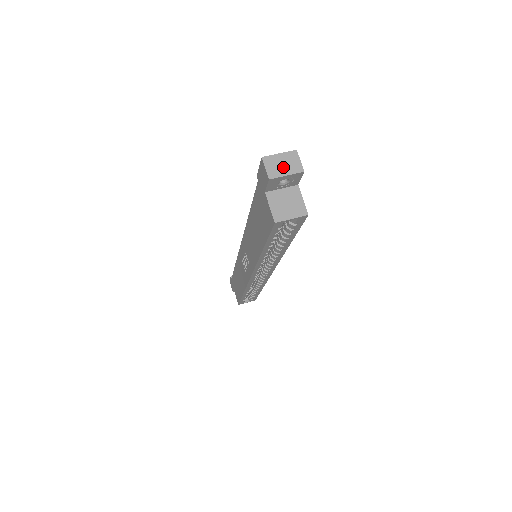
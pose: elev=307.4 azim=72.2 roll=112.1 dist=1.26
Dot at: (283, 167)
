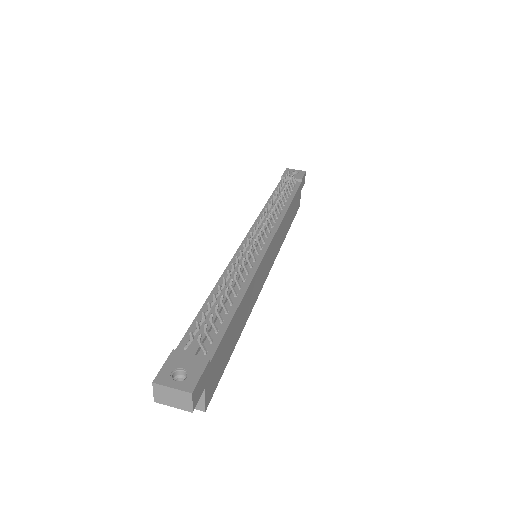
Dot at: (172, 400)
